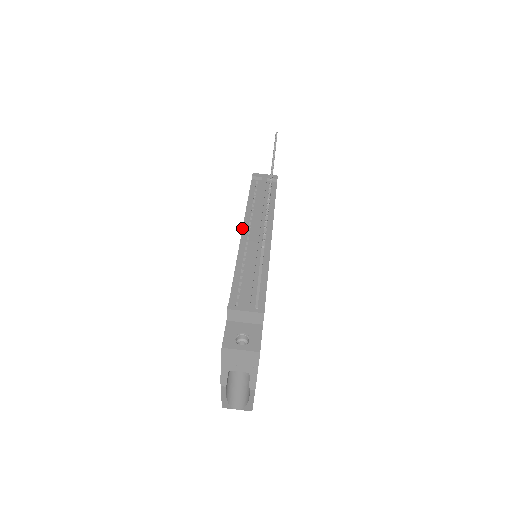
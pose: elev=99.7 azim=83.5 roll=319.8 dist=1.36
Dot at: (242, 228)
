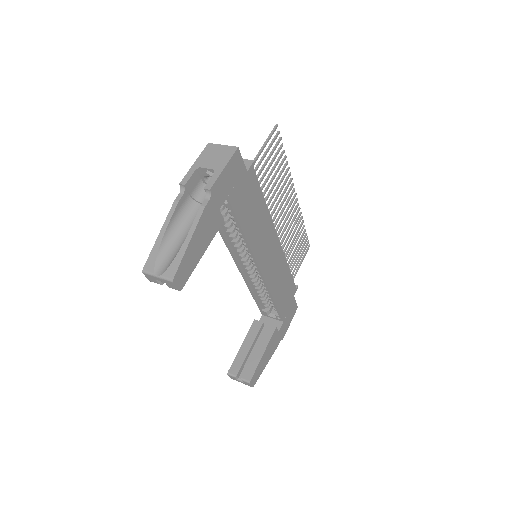
Dot at: occluded
